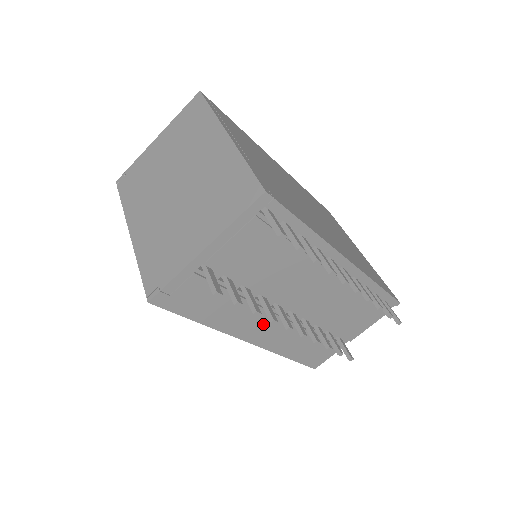
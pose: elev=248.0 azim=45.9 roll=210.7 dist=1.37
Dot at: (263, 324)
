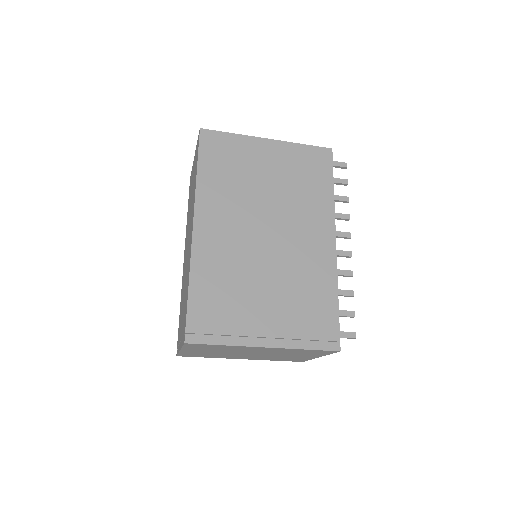
Dot at: occluded
